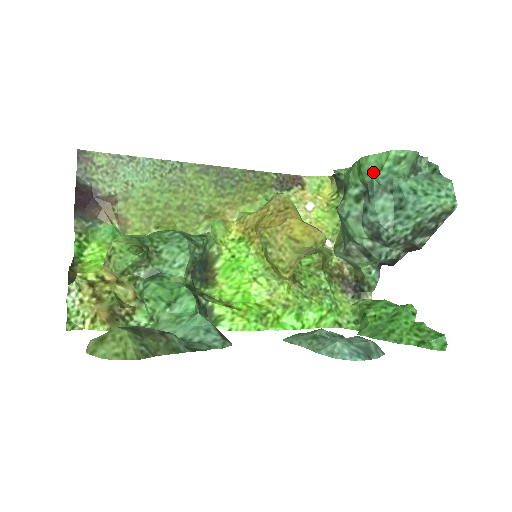
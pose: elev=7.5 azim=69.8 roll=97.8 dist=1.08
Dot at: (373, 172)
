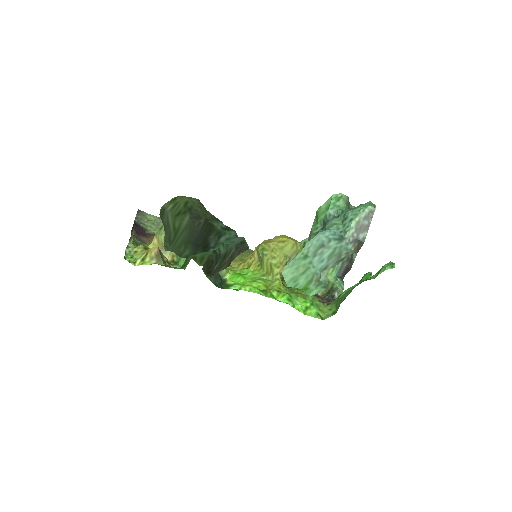
Dot at: (325, 211)
